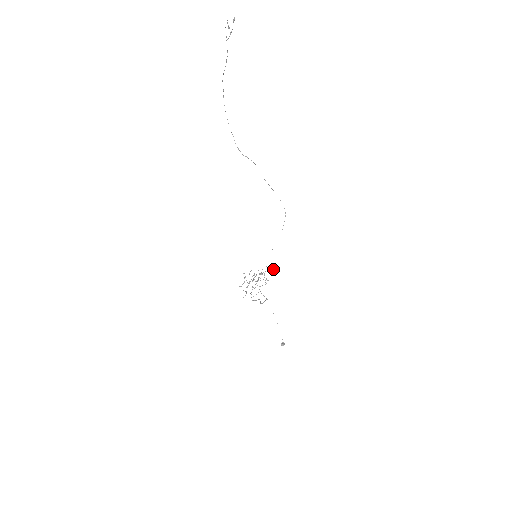
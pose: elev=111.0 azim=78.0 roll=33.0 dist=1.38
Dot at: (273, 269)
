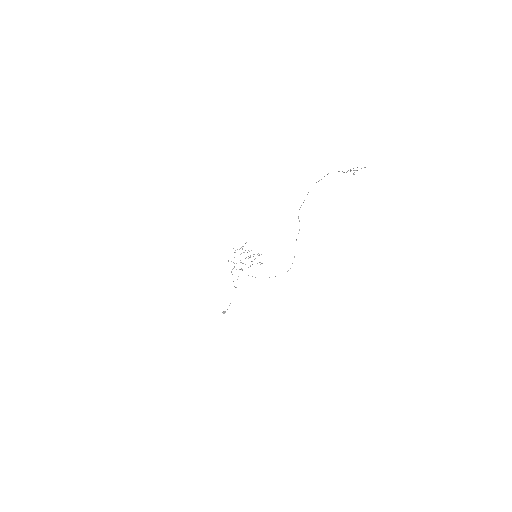
Dot at: occluded
